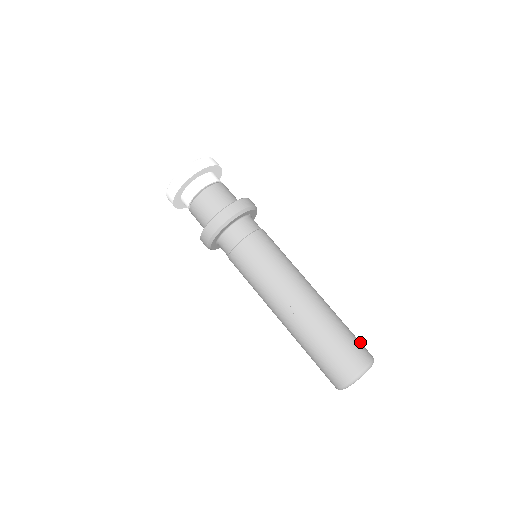
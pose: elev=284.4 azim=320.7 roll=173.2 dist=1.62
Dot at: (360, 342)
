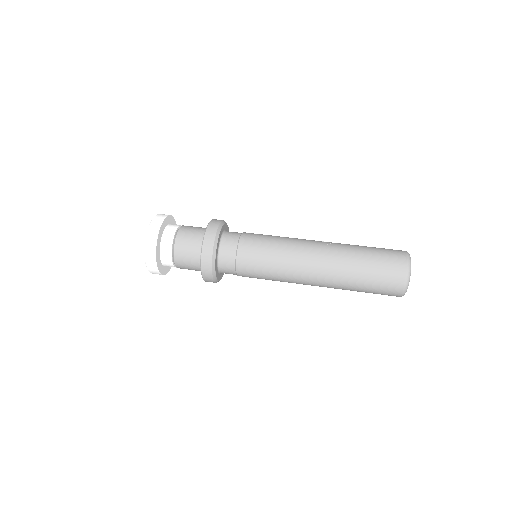
Dot at: occluded
